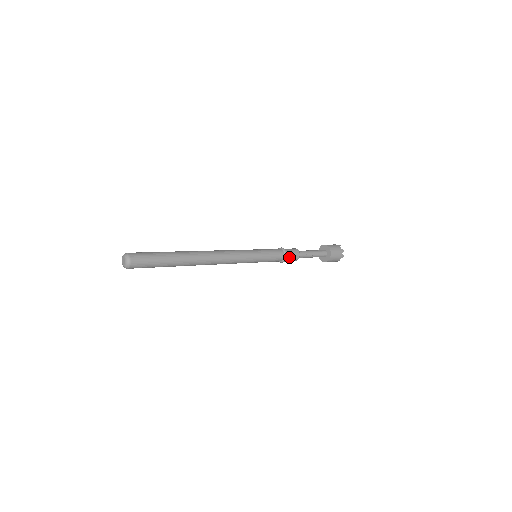
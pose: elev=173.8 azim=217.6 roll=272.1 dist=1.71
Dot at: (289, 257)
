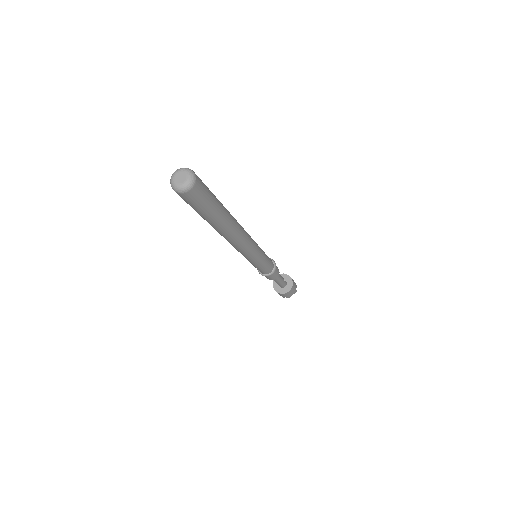
Dot at: (275, 271)
